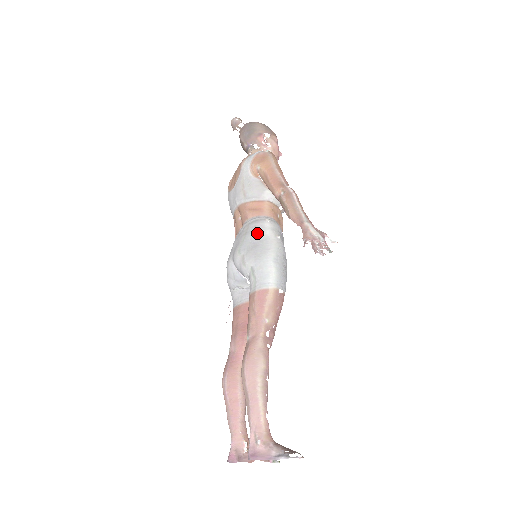
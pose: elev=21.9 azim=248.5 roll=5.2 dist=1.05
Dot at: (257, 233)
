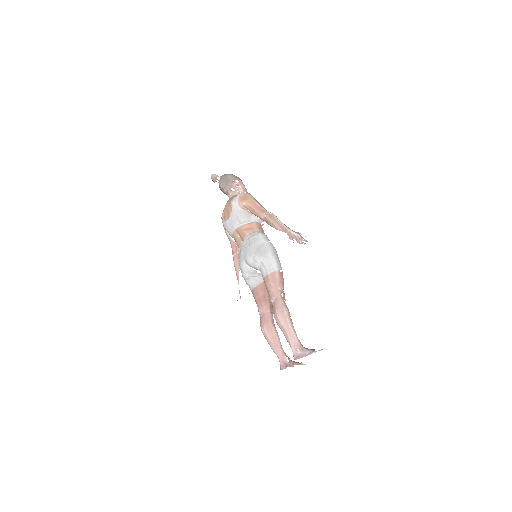
Dot at: (257, 242)
